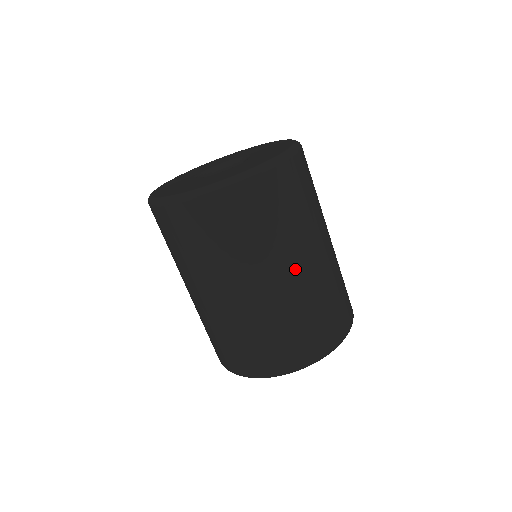
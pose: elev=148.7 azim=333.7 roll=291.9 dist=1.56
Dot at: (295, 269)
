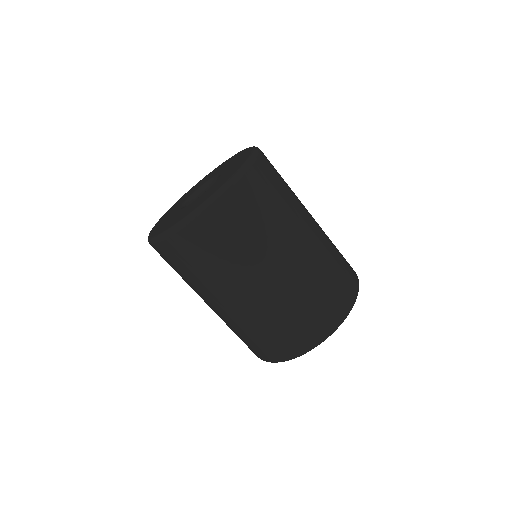
Dot at: (242, 294)
